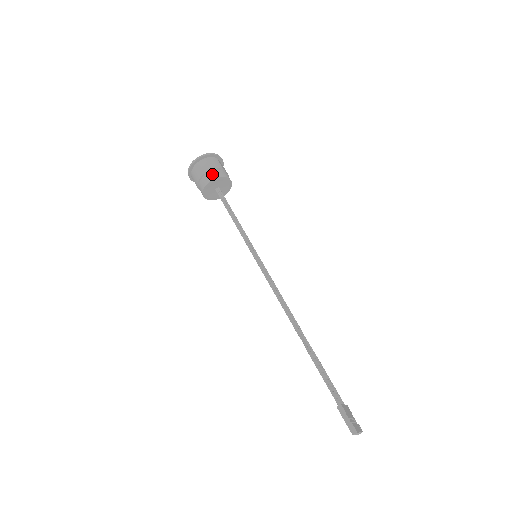
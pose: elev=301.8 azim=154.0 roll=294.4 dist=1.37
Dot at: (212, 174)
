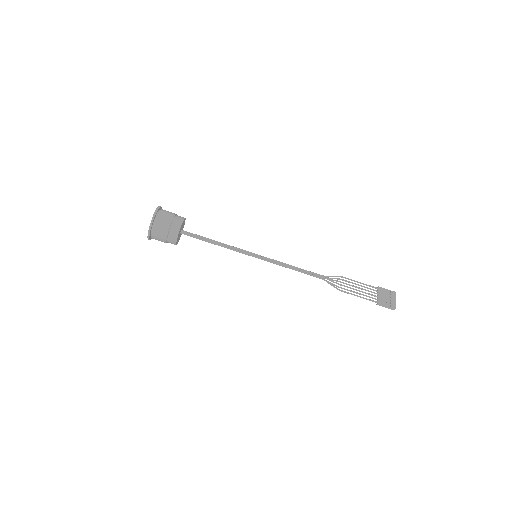
Dot at: (171, 237)
